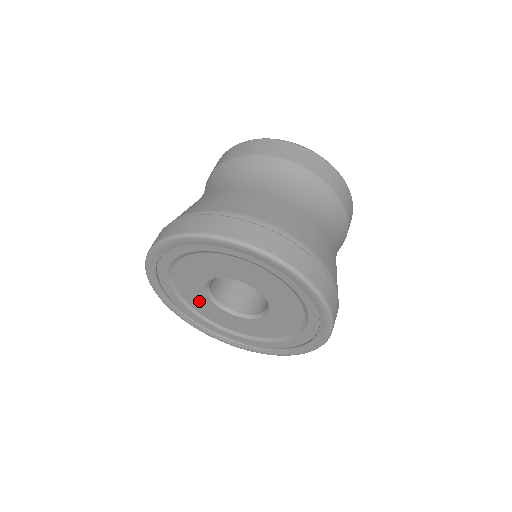
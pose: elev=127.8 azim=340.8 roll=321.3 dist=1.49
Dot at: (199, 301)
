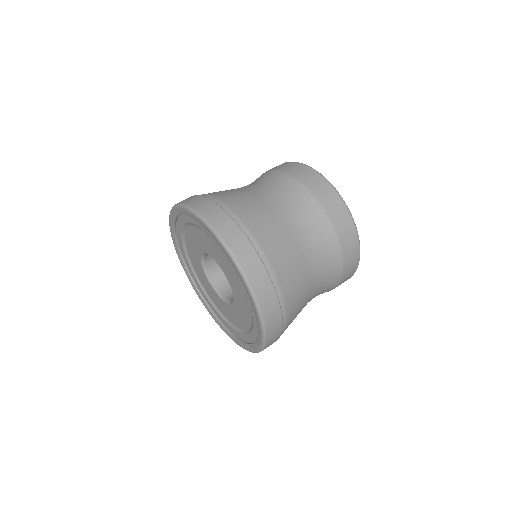
Dot at: (207, 285)
